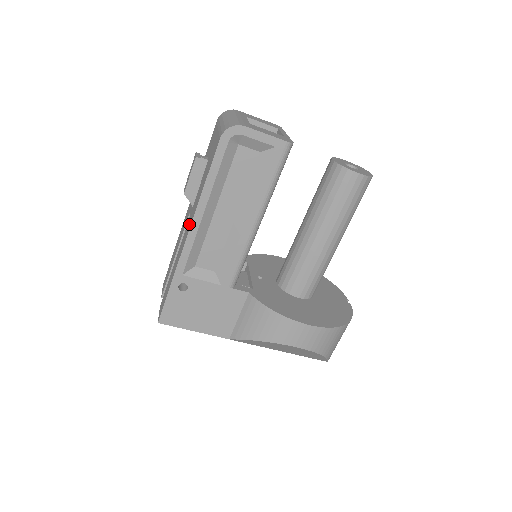
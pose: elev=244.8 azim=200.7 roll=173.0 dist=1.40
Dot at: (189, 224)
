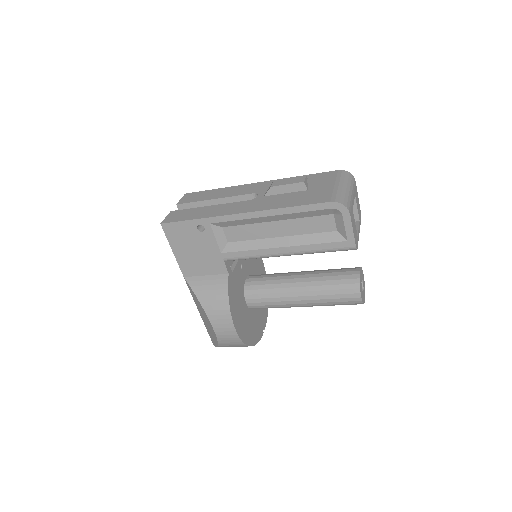
Dot at: (251, 207)
